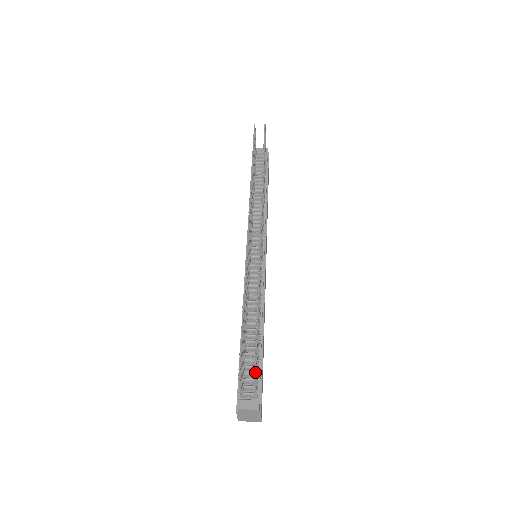
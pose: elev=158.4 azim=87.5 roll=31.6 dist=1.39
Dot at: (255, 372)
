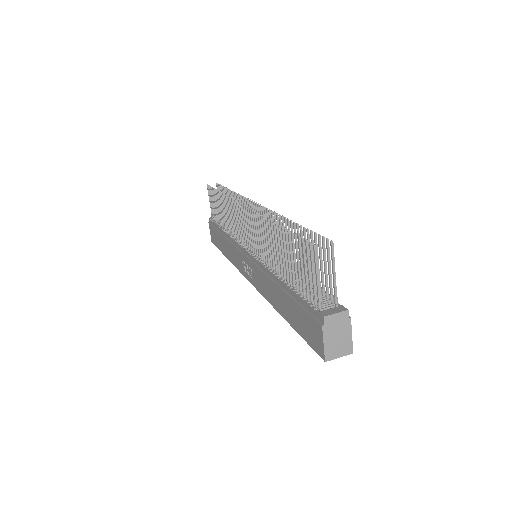
Dot at: (328, 247)
